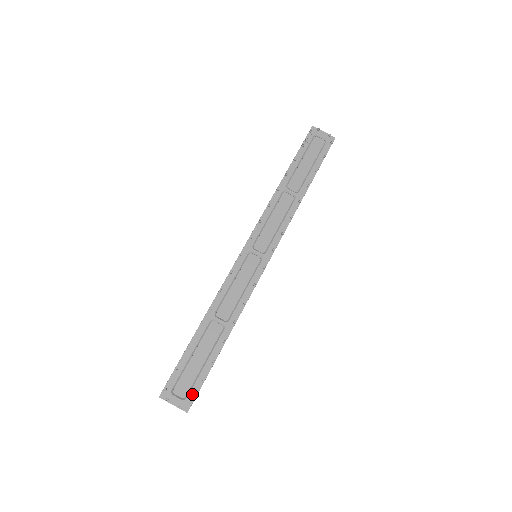
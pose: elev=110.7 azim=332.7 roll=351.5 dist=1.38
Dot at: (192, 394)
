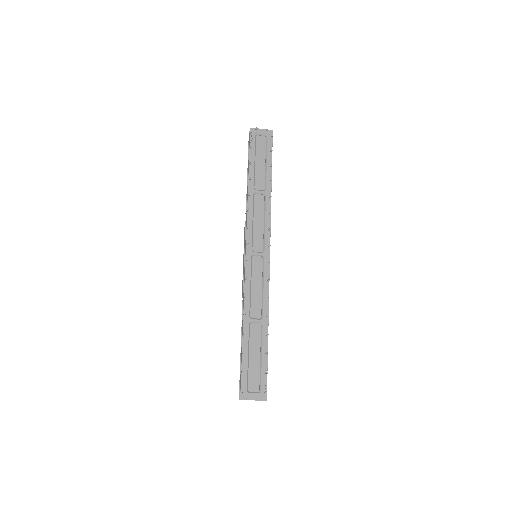
Dot at: (263, 385)
